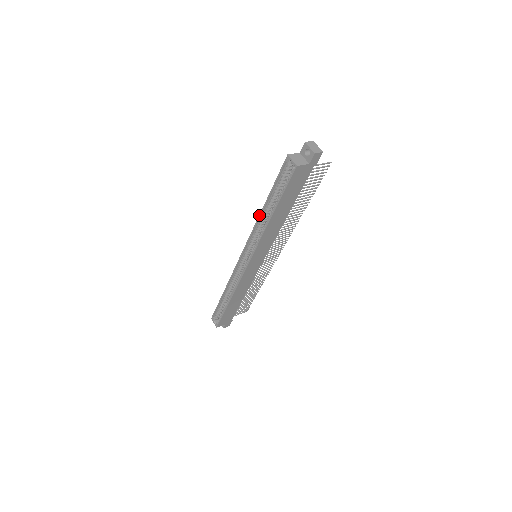
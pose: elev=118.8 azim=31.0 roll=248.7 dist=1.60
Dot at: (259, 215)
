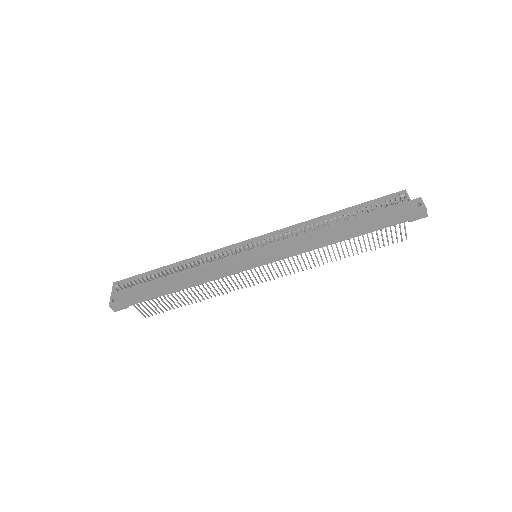
Dot at: occluded
